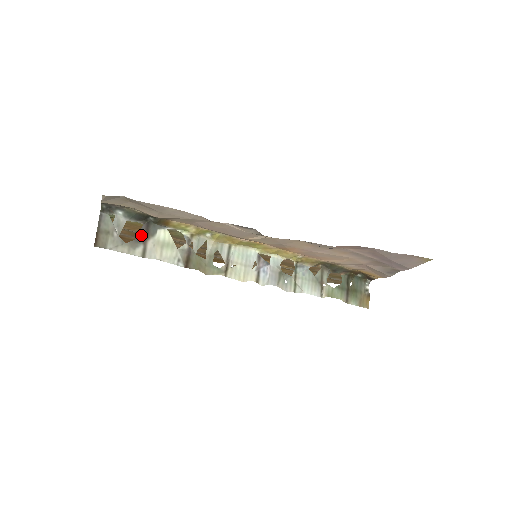
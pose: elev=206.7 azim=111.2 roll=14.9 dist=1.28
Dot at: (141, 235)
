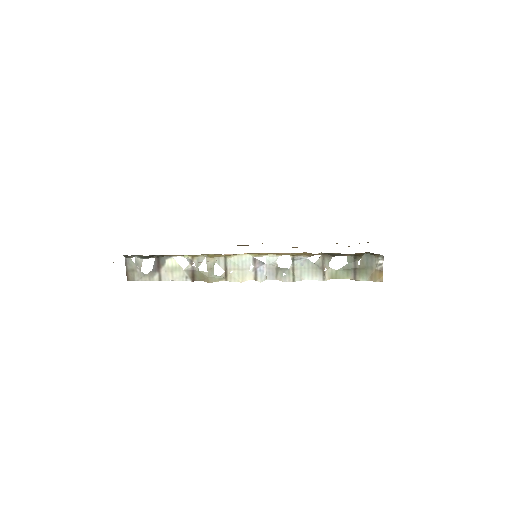
Dot at: (155, 266)
